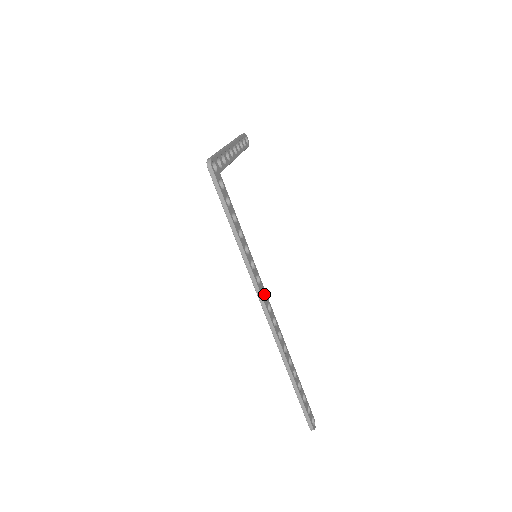
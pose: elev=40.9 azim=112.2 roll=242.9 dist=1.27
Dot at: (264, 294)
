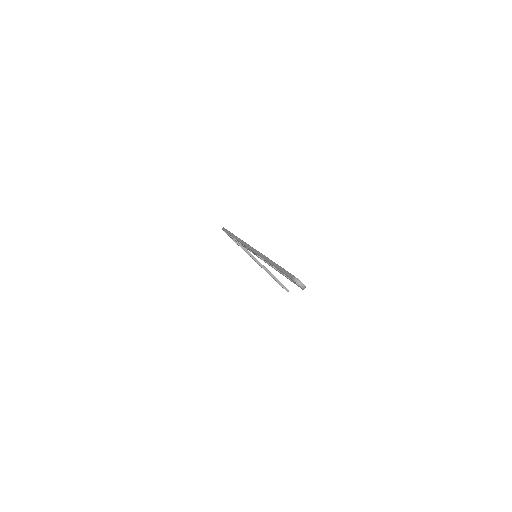
Dot at: occluded
